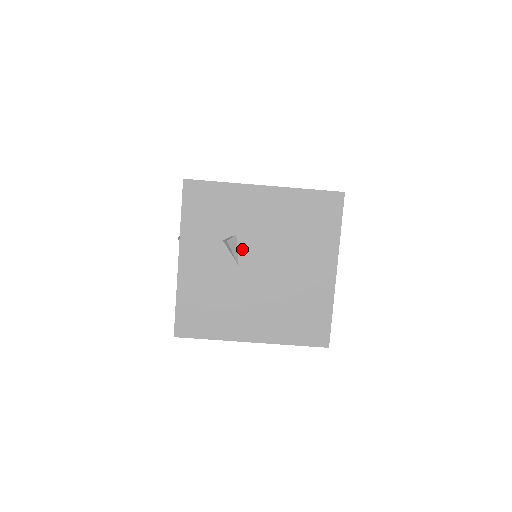
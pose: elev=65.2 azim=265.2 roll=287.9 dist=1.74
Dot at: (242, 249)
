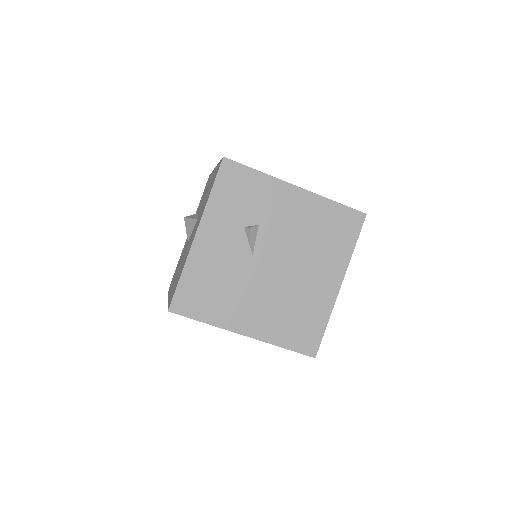
Dot at: (260, 241)
